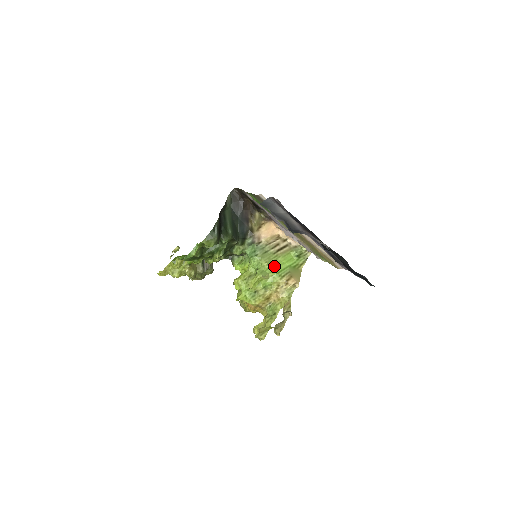
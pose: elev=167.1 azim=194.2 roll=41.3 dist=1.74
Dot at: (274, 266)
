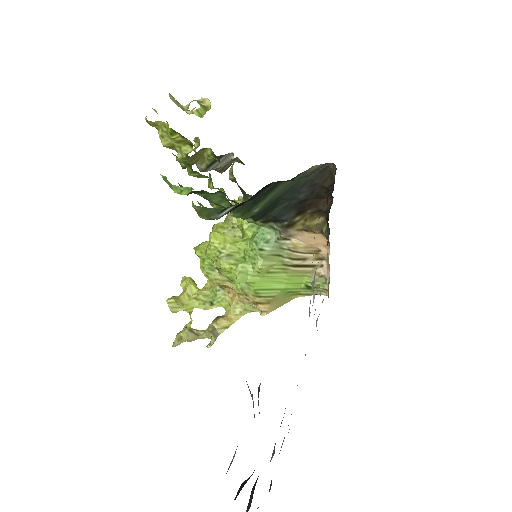
Dot at: (265, 278)
